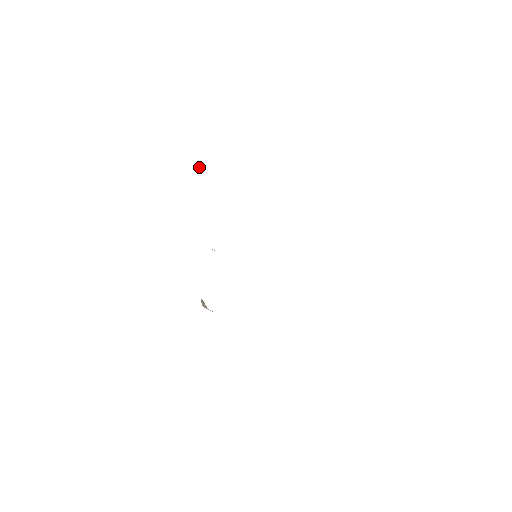
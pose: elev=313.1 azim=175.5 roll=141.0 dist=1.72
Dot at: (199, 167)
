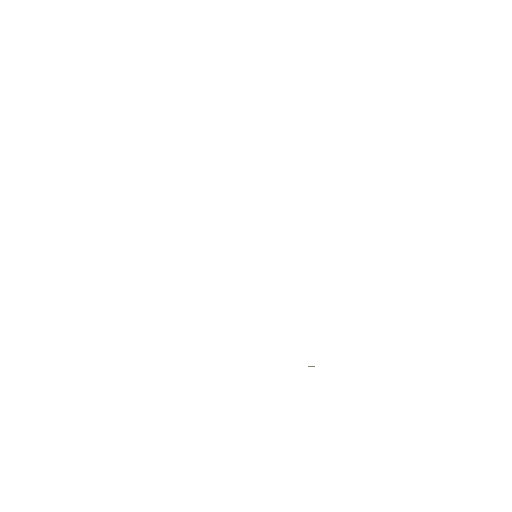
Dot at: occluded
